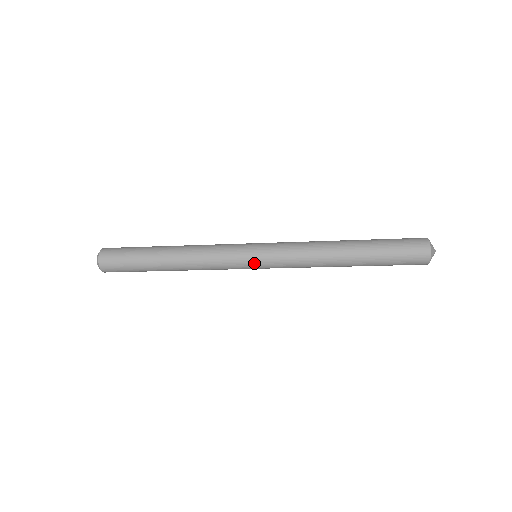
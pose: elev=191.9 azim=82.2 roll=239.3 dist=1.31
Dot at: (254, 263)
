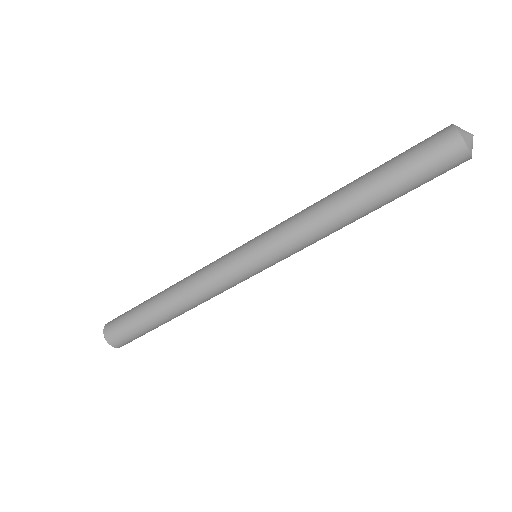
Dot at: (246, 248)
